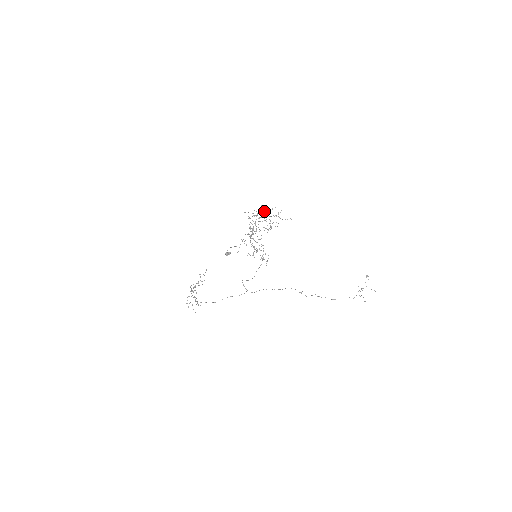
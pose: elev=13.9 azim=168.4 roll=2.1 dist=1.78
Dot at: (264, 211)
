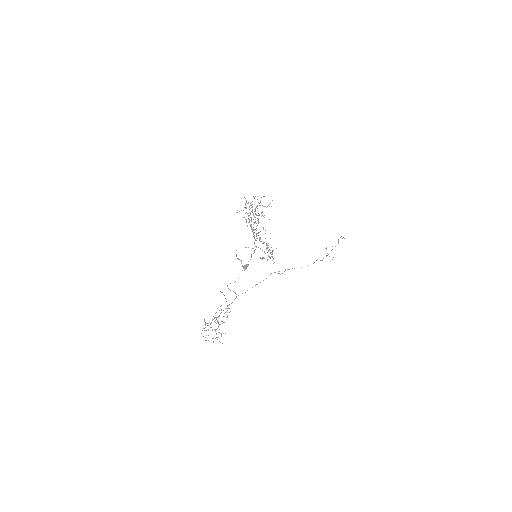
Dot at: (247, 203)
